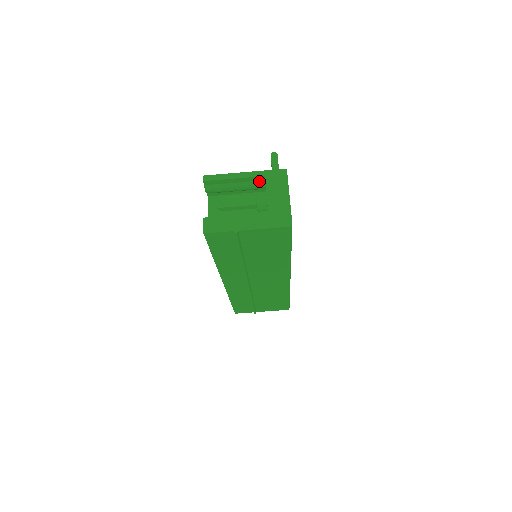
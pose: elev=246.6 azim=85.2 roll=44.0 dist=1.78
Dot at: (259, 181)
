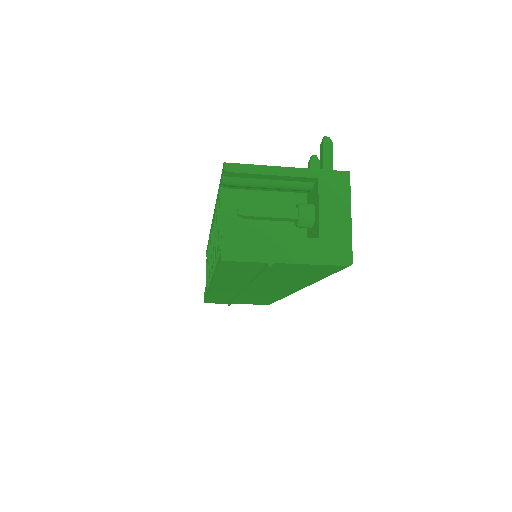
Dot at: (305, 182)
